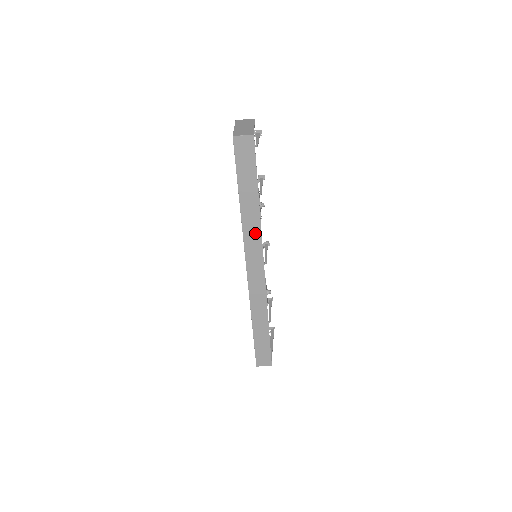
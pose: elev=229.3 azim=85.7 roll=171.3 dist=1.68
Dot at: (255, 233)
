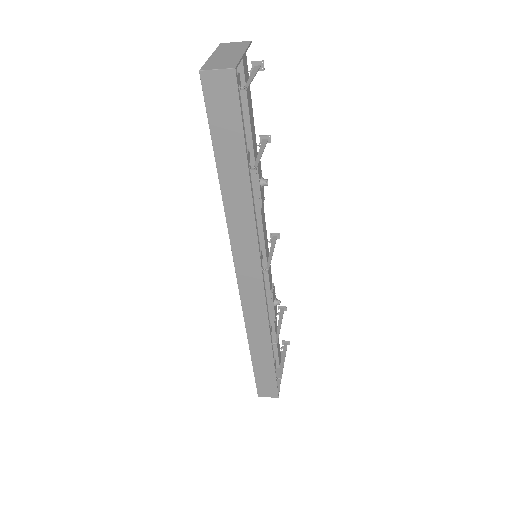
Dot at: (246, 229)
